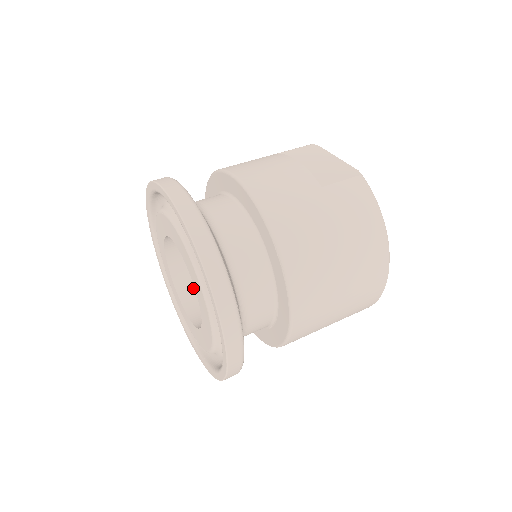
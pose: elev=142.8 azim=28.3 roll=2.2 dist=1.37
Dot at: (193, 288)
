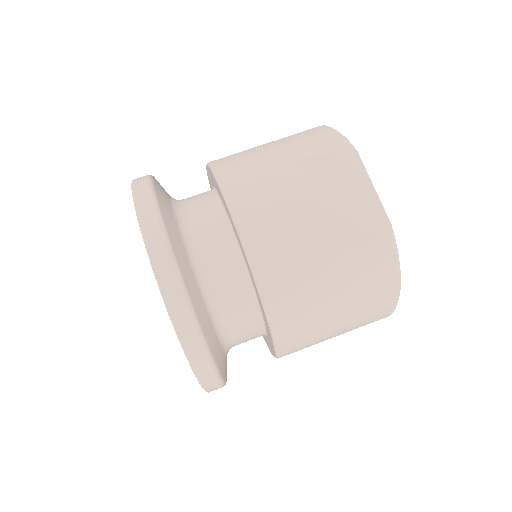
Dot at: occluded
